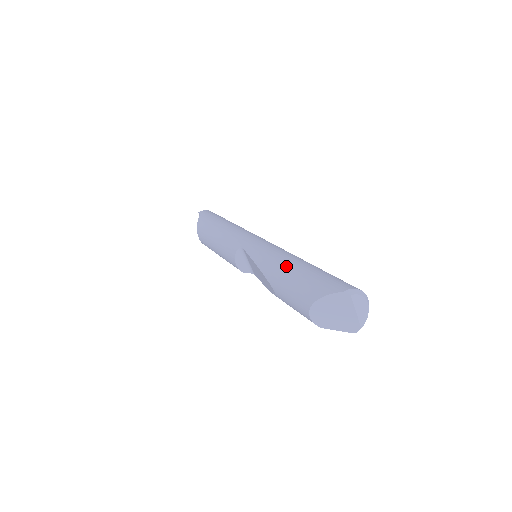
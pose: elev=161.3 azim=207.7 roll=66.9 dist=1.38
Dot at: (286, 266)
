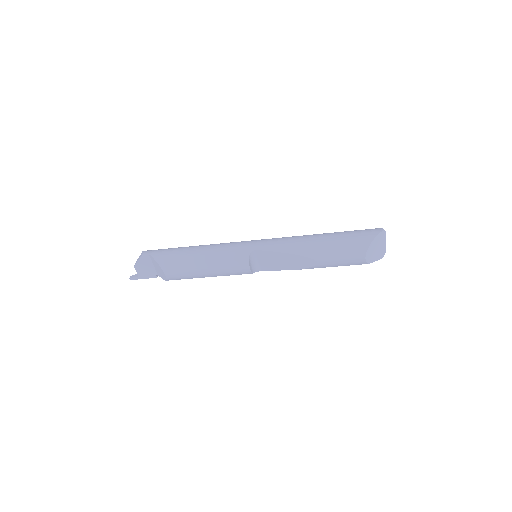
Dot at: (320, 239)
